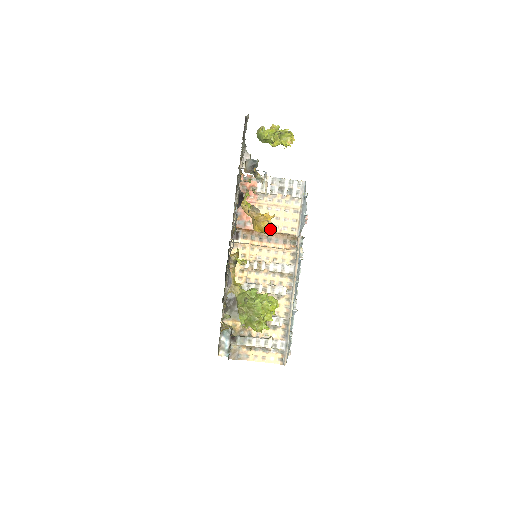
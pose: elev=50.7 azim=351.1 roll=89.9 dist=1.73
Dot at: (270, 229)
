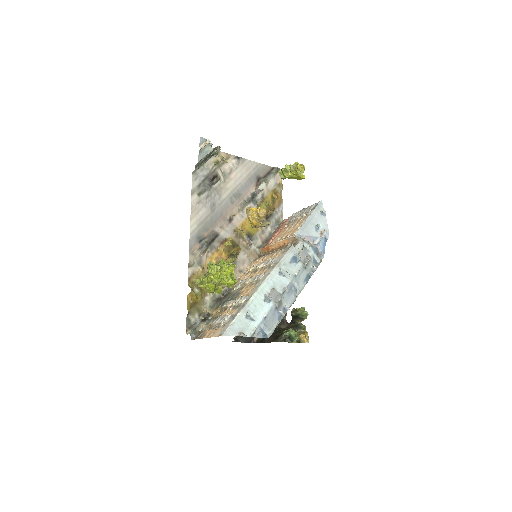
Dot at: (249, 212)
